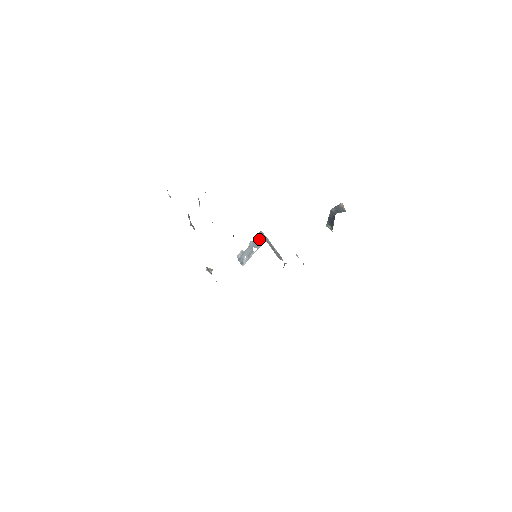
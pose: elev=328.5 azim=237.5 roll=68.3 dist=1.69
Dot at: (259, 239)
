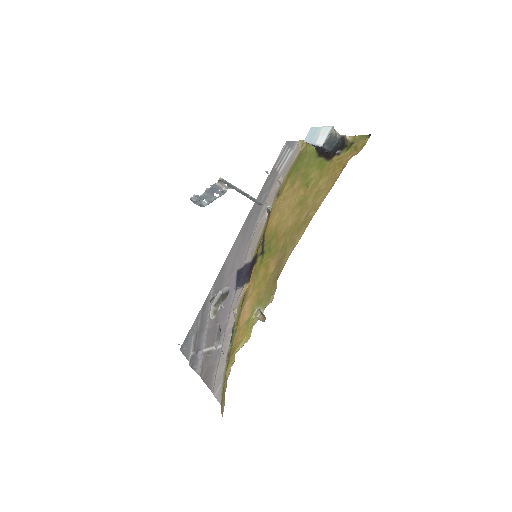
Dot at: (220, 186)
